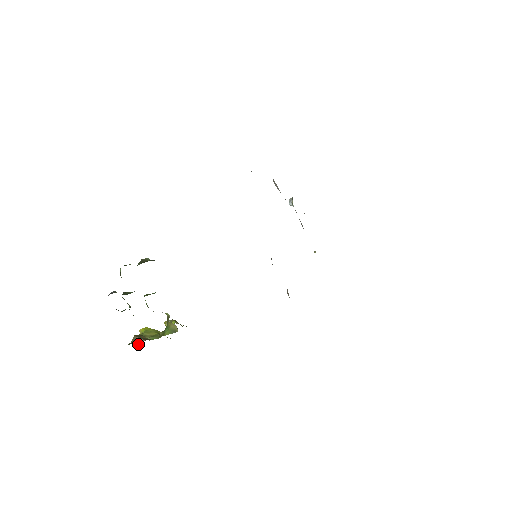
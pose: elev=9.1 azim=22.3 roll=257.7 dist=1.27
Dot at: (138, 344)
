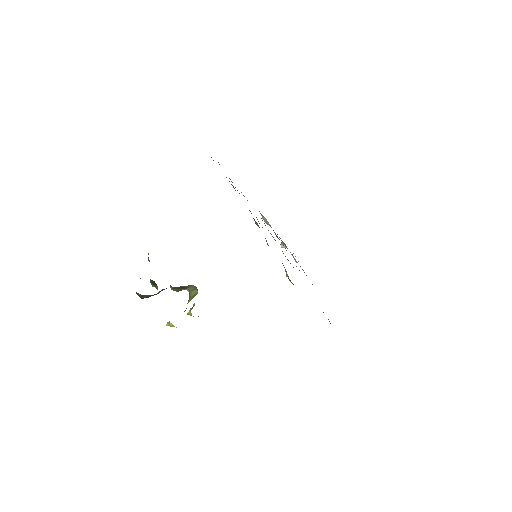
Dot at: occluded
